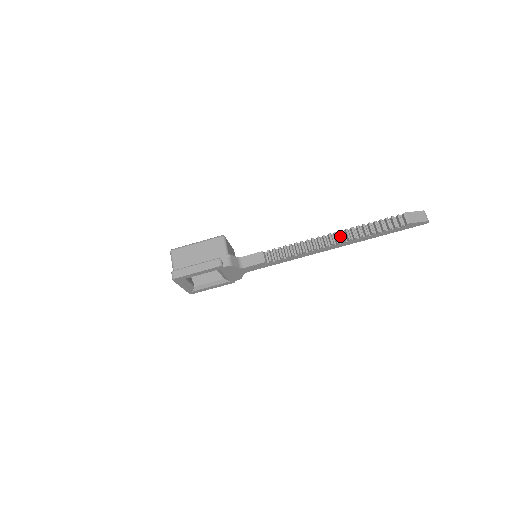
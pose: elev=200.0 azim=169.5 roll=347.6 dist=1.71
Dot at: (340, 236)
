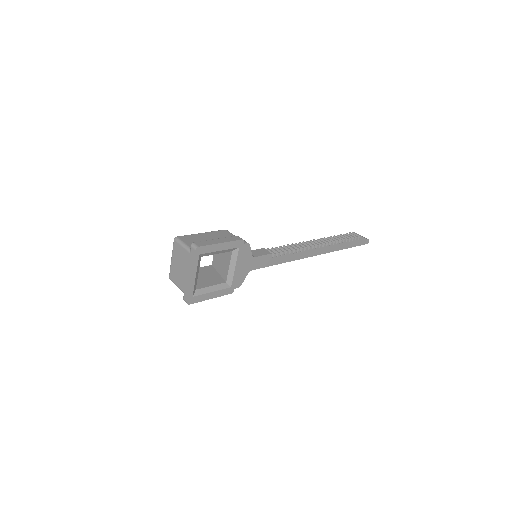
Dot at: occluded
